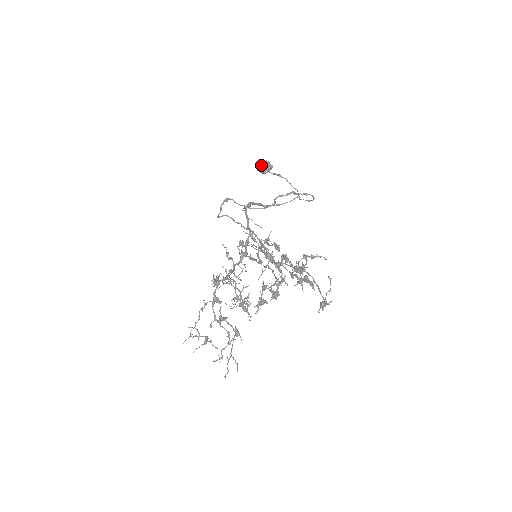
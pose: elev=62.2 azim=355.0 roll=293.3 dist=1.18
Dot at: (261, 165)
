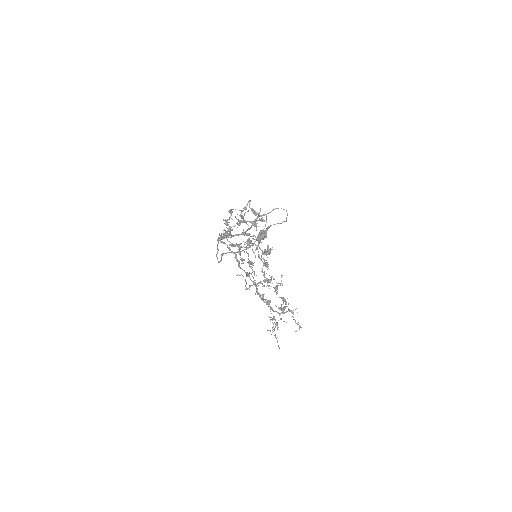
Dot at: occluded
